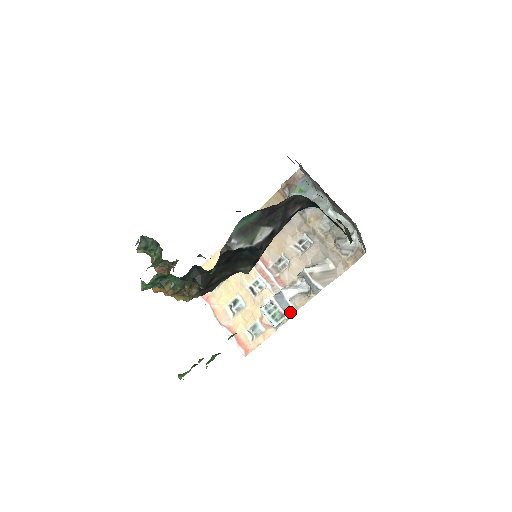
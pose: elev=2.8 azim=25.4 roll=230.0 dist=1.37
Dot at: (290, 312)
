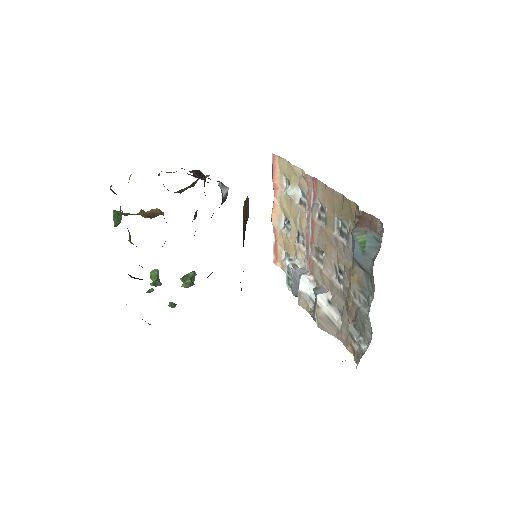
Dot at: (296, 295)
